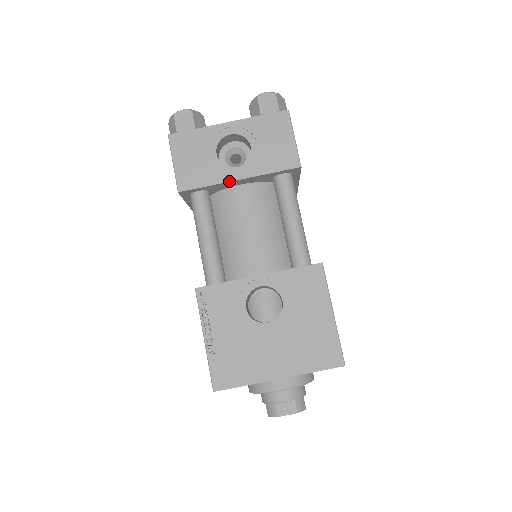
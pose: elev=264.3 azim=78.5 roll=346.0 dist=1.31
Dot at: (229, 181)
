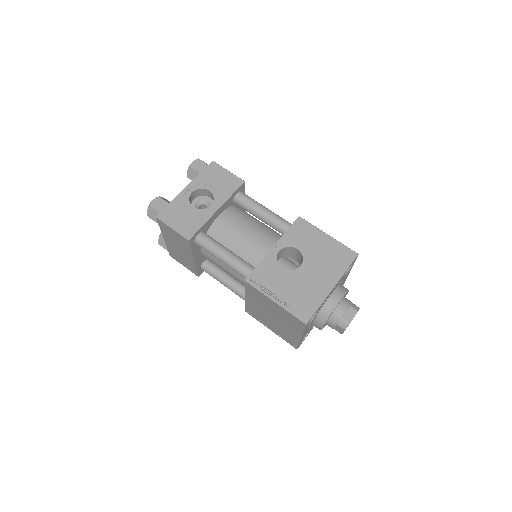
Dot at: (213, 214)
